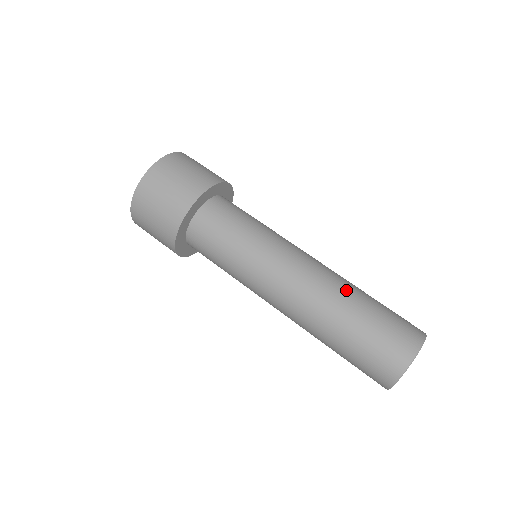
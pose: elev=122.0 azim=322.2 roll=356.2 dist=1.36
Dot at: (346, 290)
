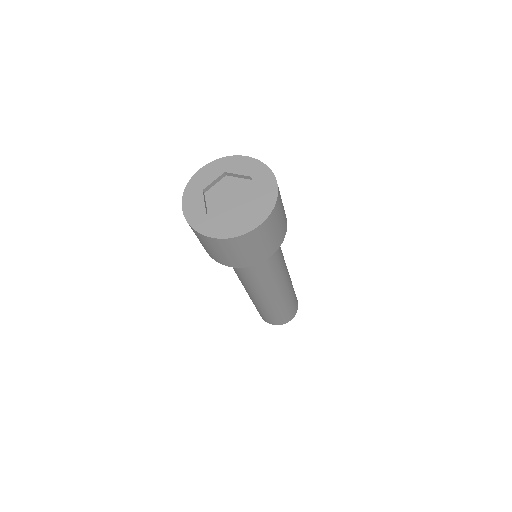
Dot at: (281, 304)
